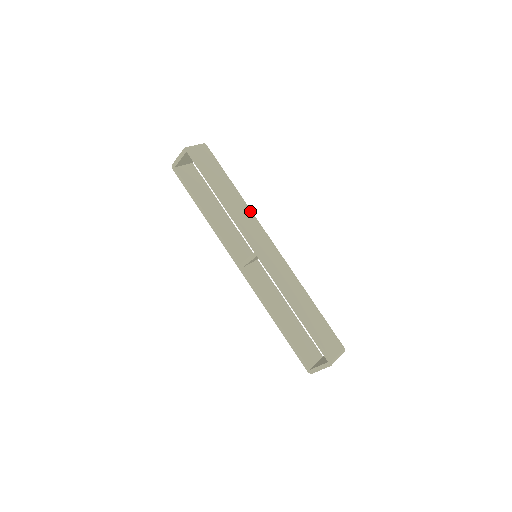
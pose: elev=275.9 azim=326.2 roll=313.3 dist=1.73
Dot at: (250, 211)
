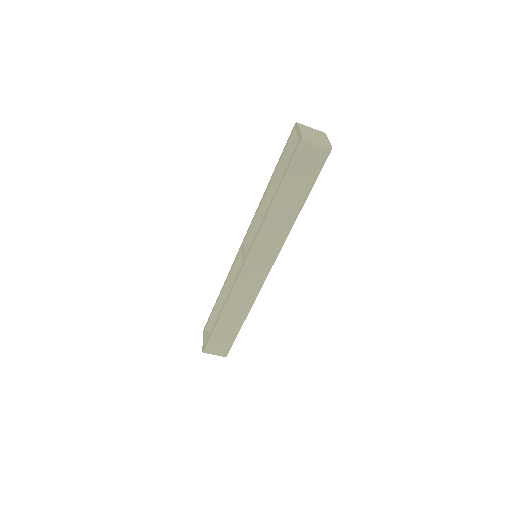
Dot at: (286, 235)
